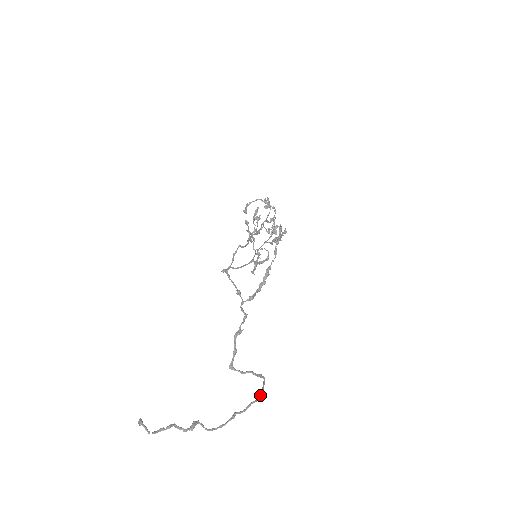
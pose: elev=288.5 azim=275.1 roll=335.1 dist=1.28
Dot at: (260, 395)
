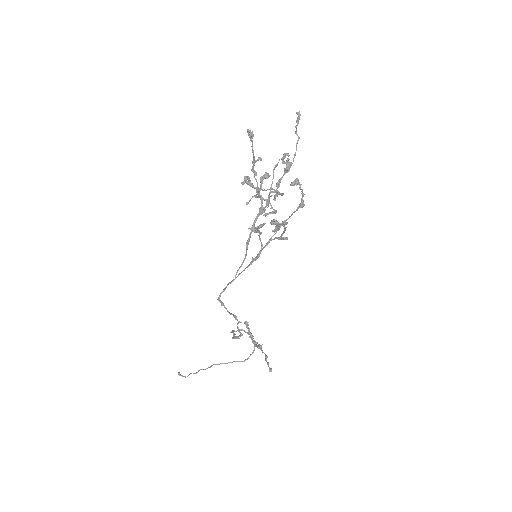
Dot at: occluded
